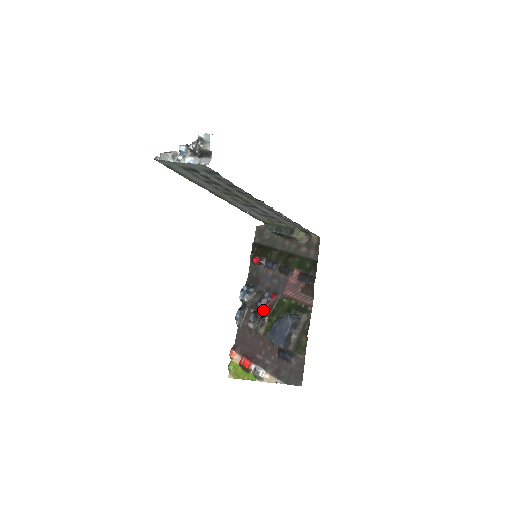
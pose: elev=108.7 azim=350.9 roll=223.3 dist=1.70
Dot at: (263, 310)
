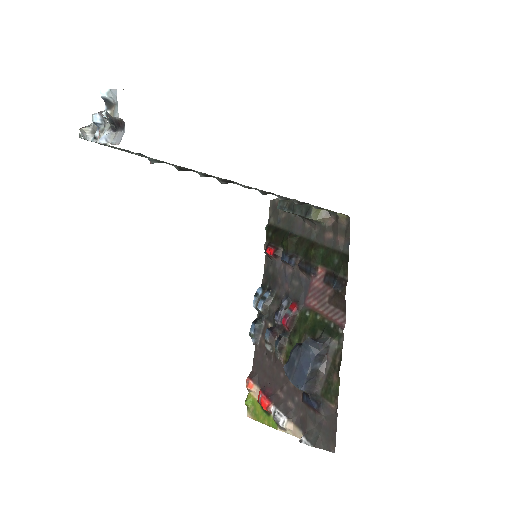
Dot at: (282, 326)
